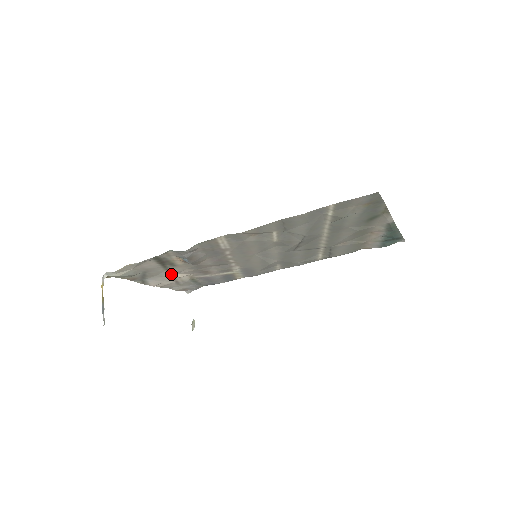
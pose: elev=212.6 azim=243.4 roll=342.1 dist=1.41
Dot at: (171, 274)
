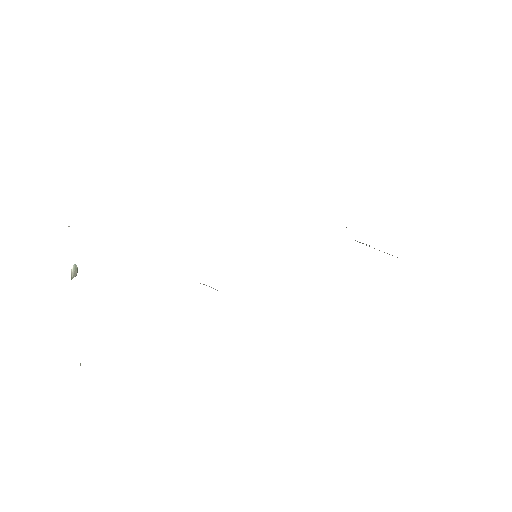
Dot at: occluded
